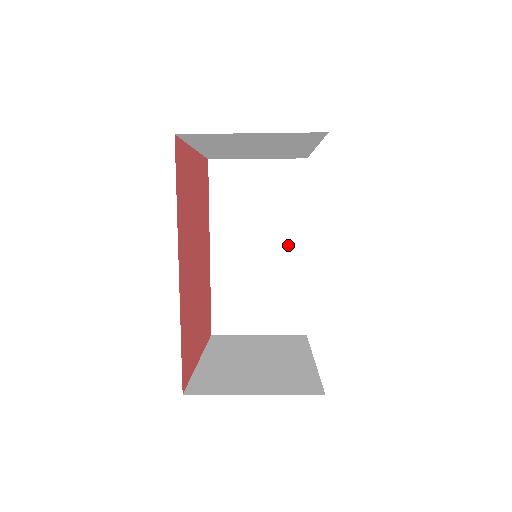
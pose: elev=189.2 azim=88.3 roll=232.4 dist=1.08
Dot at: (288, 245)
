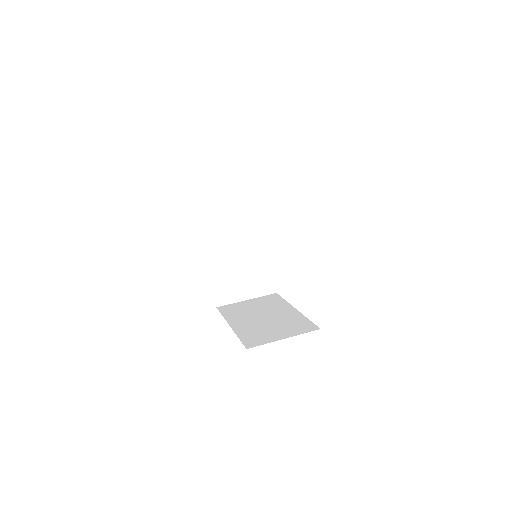
Dot at: (258, 238)
